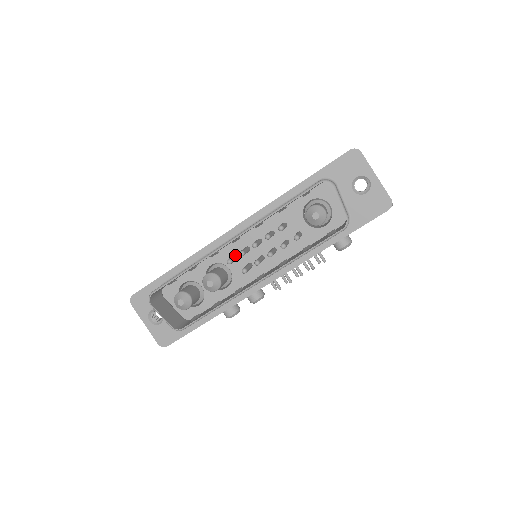
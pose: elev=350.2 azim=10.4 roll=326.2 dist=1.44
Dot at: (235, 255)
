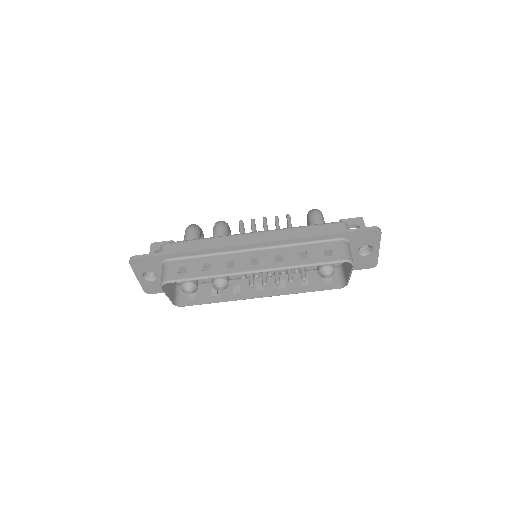
Dot at: occluded
